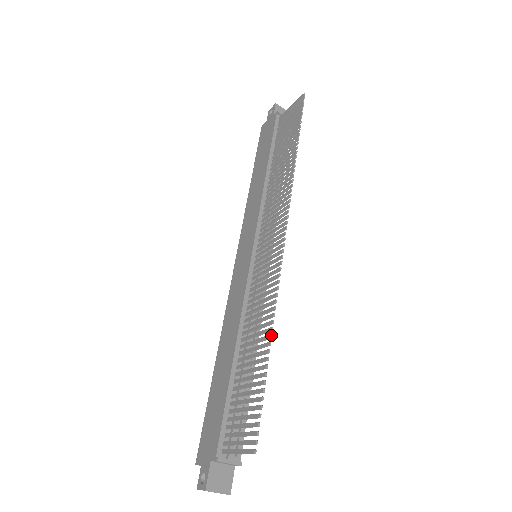
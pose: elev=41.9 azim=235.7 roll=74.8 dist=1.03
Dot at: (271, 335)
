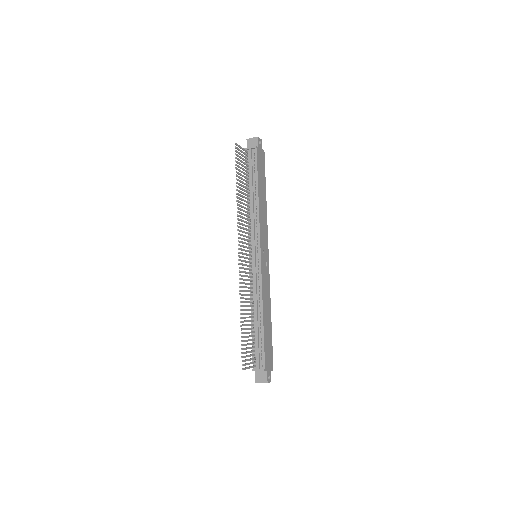
Dot at: (240, 313)
